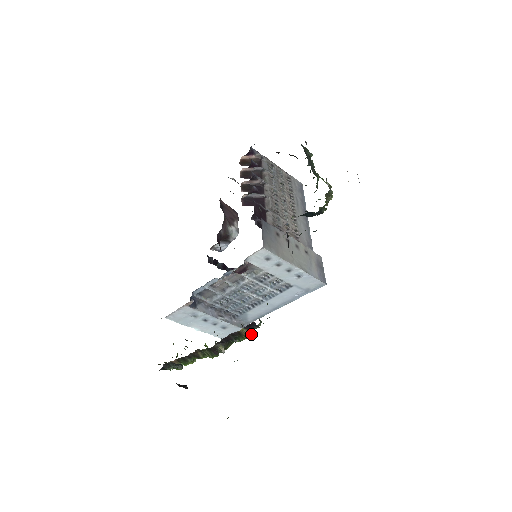
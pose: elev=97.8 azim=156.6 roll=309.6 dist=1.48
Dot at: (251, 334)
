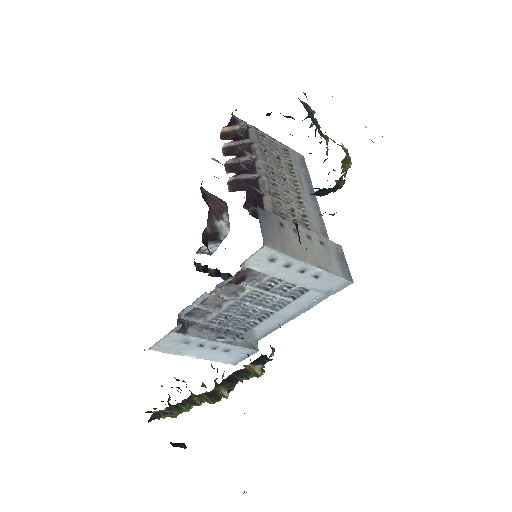
Dot at: (262, 370)
